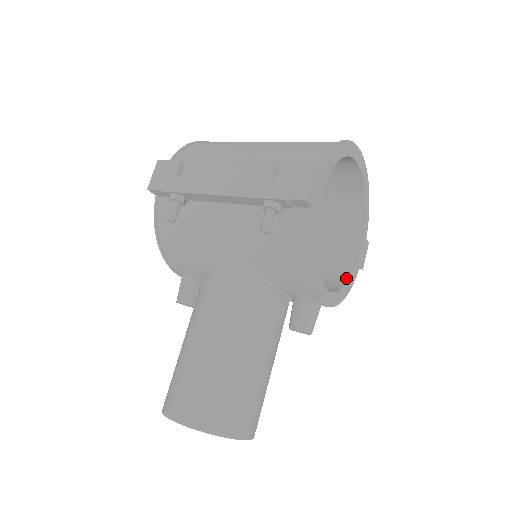
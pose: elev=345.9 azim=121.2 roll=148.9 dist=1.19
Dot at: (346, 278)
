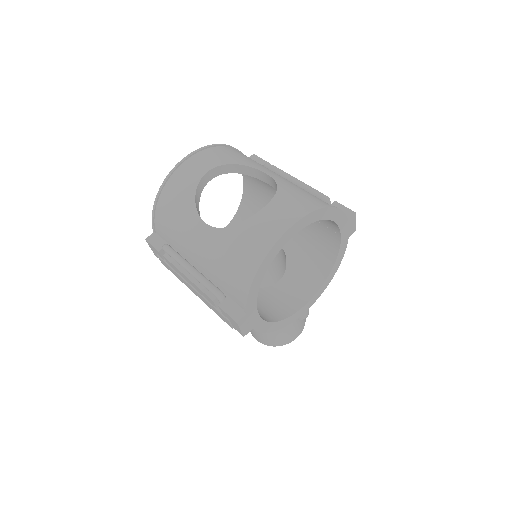
Dot at: (333, 261)
